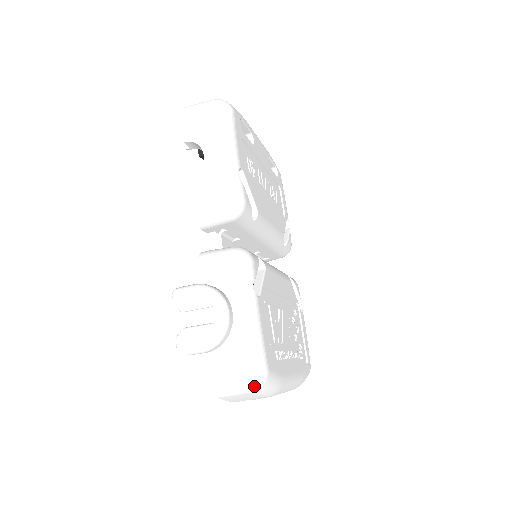
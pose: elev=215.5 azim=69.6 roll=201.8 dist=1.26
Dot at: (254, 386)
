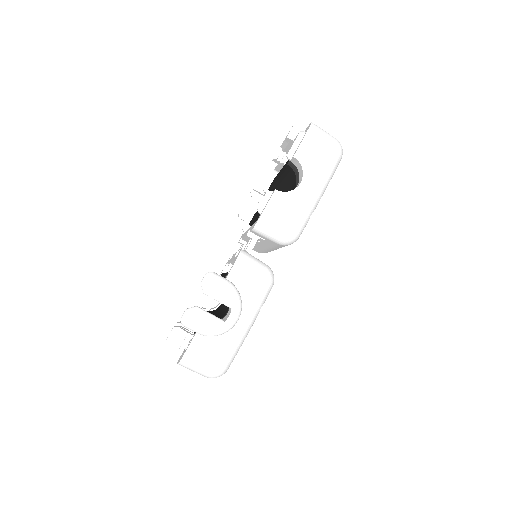
Dot at: (213, 376)
